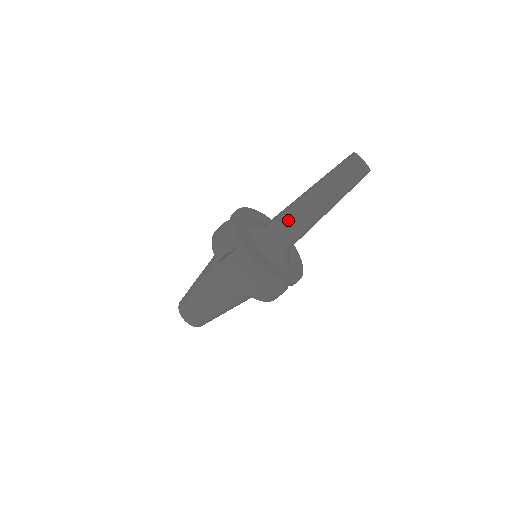
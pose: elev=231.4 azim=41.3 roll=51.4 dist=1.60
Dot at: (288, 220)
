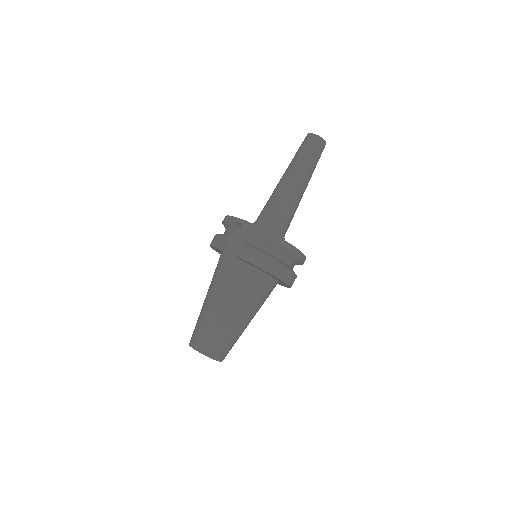
Dot at: (272, 199)
